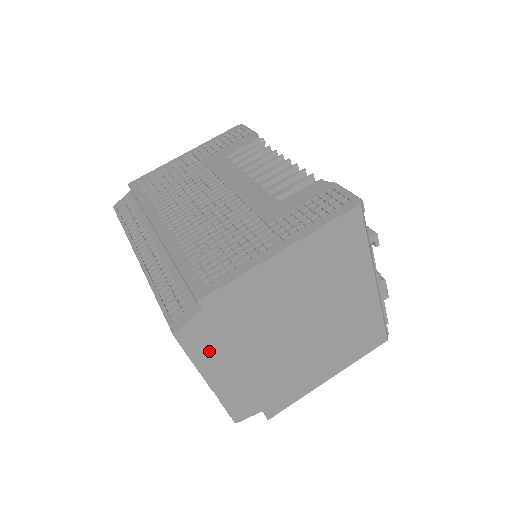
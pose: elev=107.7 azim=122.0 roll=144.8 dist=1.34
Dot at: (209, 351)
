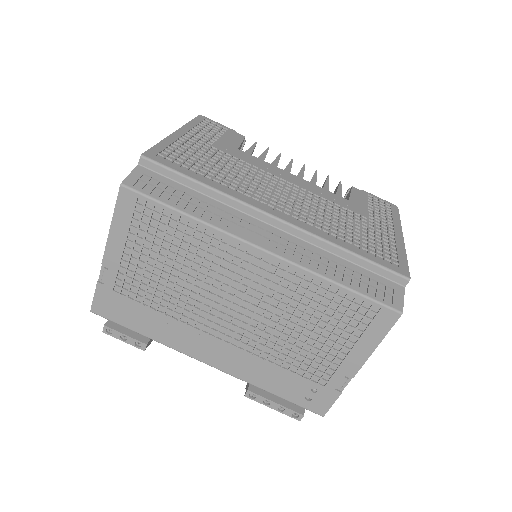
Dot at: occluded
